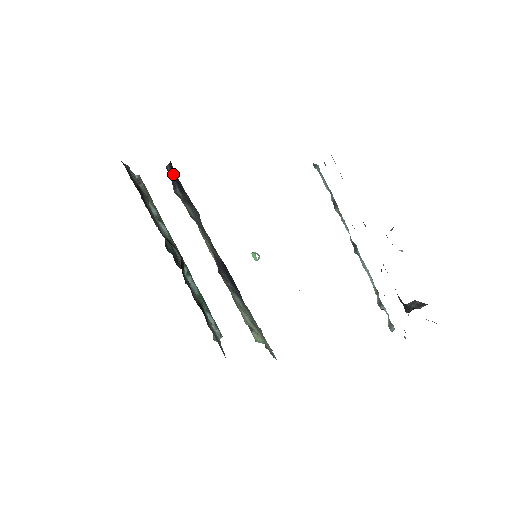
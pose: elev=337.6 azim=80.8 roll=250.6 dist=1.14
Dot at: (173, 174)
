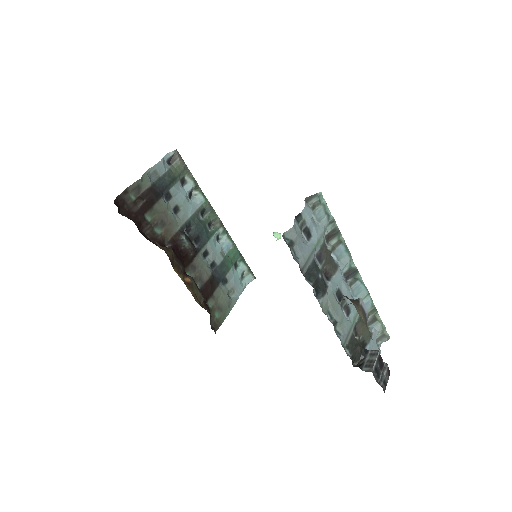
Dot at: occluded
